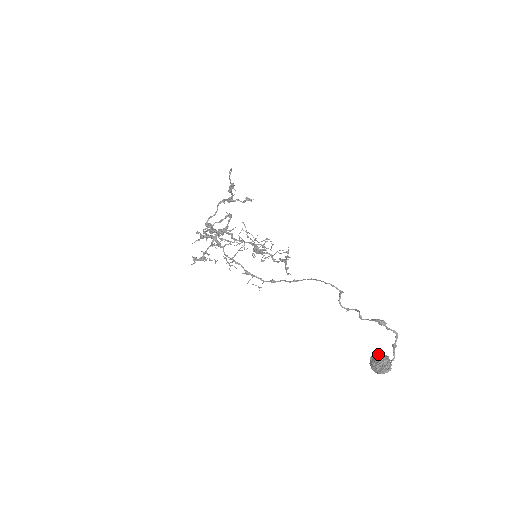
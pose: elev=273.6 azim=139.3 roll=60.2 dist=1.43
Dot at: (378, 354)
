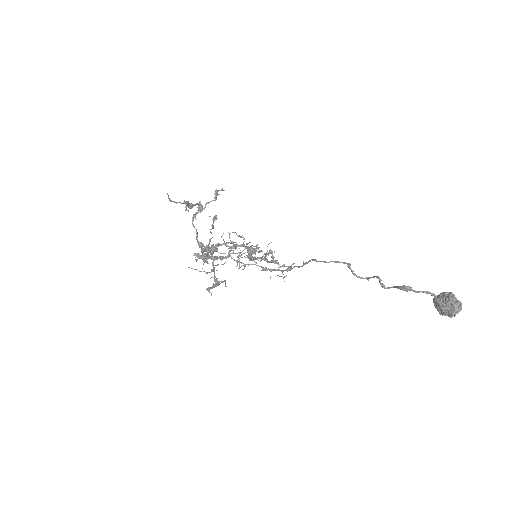
Dot at: (438, 296)
